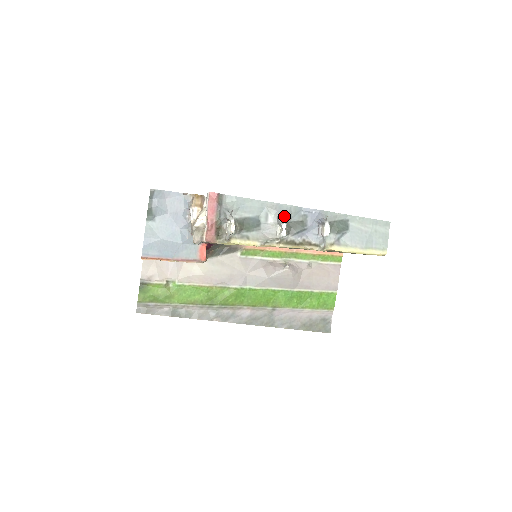
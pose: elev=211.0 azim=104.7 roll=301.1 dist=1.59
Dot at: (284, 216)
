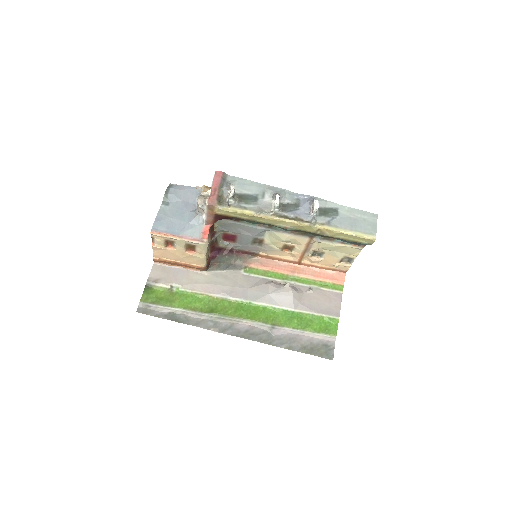
Dot at: (278, 193)
